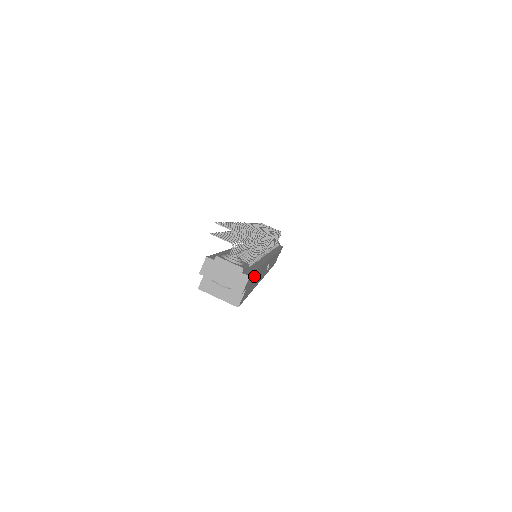
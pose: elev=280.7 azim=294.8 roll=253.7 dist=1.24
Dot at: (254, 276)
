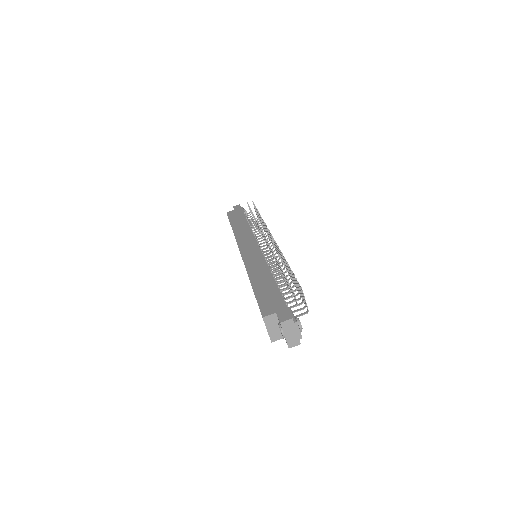
Dot at: occluded
